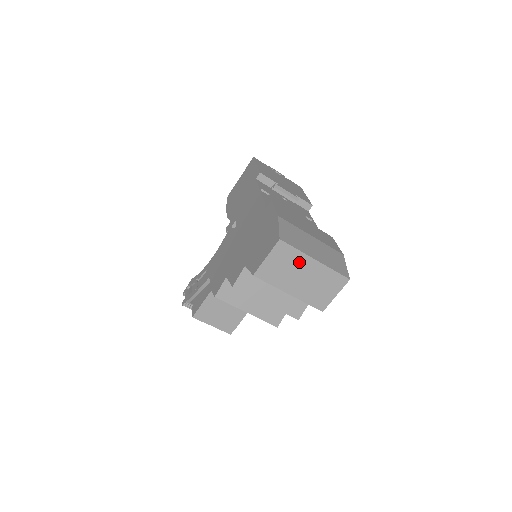
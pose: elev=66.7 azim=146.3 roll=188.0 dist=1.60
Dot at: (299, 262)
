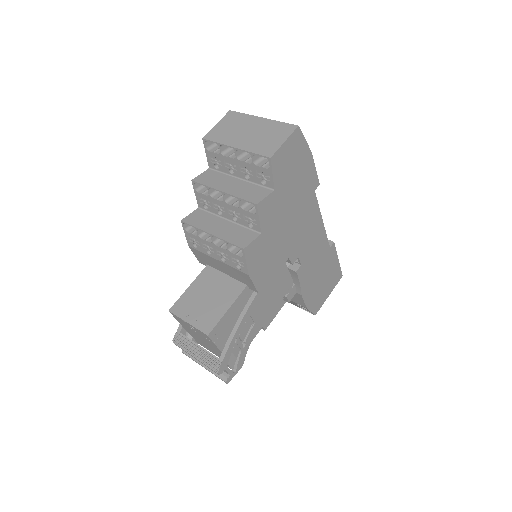
Dot at: (246, 122)
